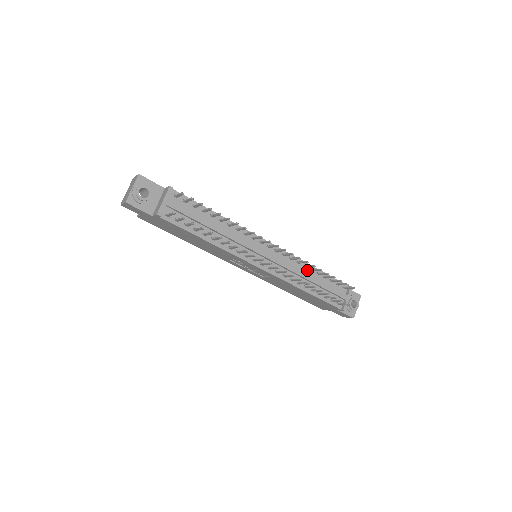
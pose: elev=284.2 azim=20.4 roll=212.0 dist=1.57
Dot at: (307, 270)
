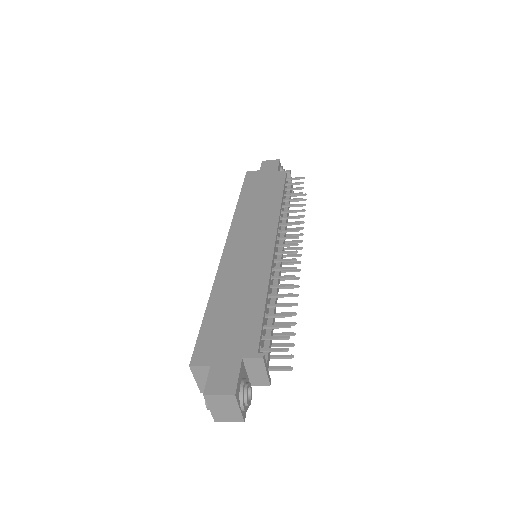
Dot at: (282, 211)
